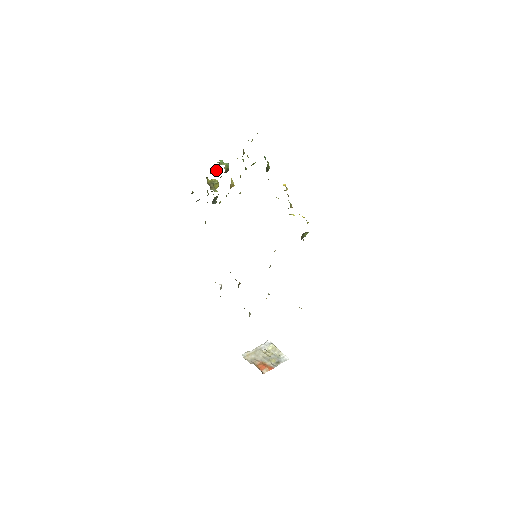
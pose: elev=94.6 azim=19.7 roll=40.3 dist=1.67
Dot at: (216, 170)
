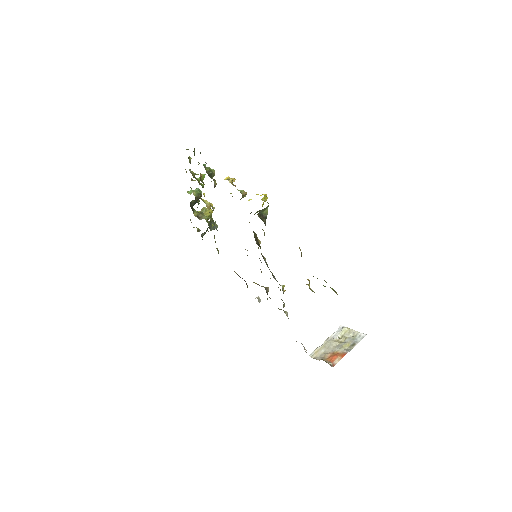
Dot at: (194, 201)
